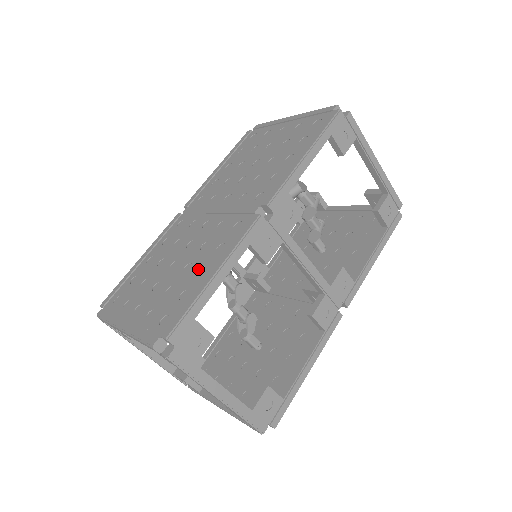
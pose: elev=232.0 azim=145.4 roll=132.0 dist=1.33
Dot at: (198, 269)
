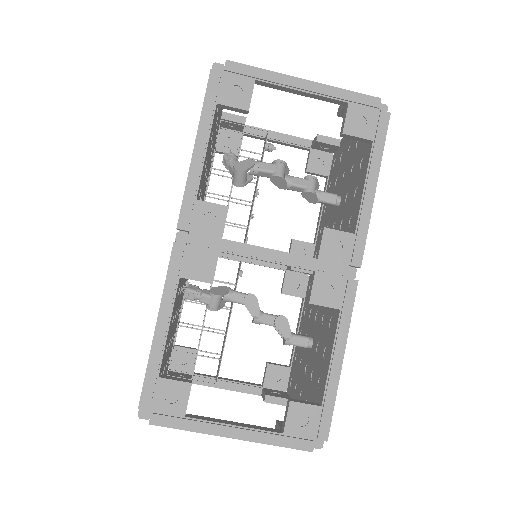
Dot at: occluded
